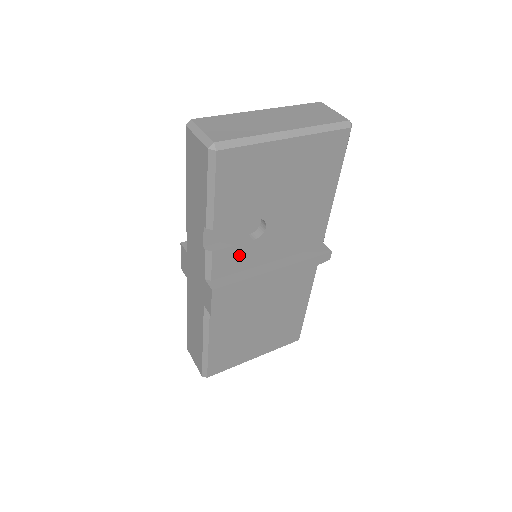
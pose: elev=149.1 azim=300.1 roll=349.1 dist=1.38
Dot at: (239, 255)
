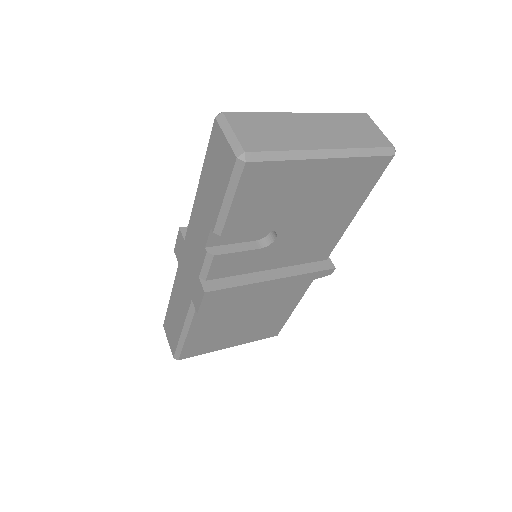
Dot at: (241, 261)
